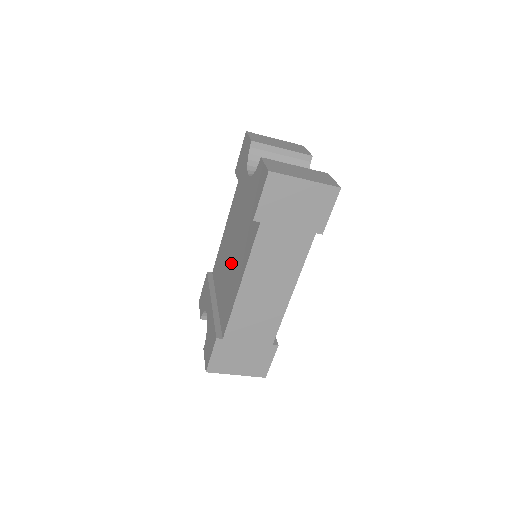
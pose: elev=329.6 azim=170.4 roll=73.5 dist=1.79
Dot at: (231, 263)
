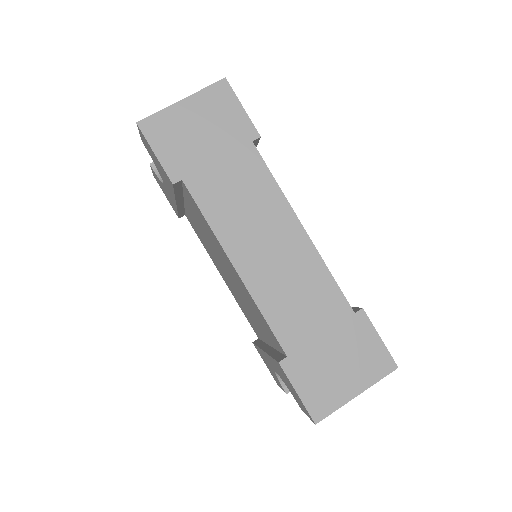
Dot at: occluded
